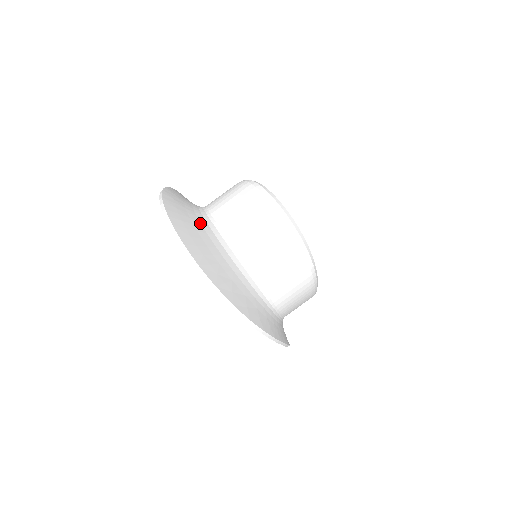
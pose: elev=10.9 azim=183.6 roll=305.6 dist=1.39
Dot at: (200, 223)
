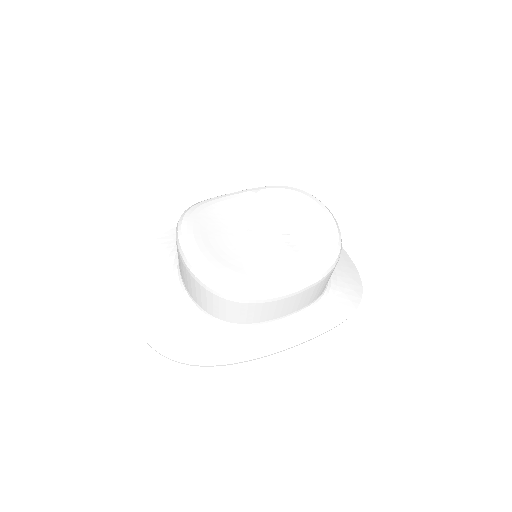
Dot at: (164, 271)
